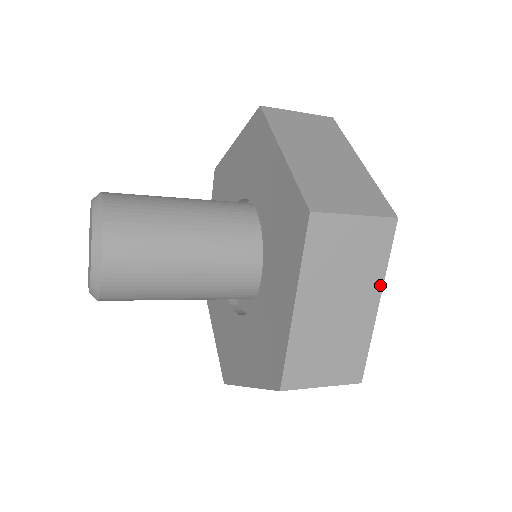
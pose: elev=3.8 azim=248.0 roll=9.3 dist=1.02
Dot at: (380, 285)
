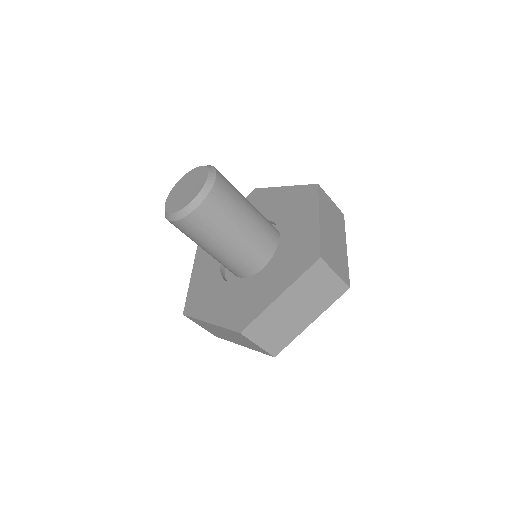
Dot at: (320, 314)
